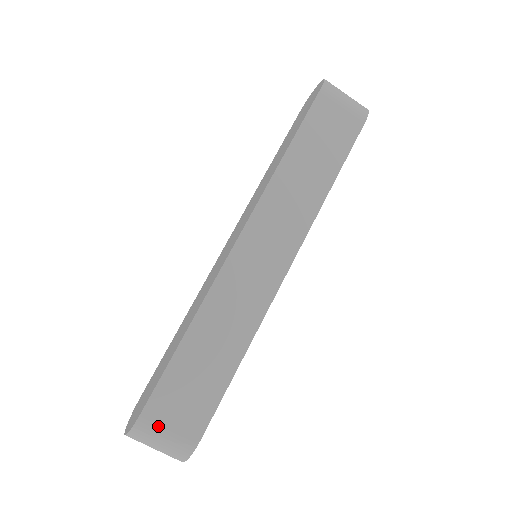
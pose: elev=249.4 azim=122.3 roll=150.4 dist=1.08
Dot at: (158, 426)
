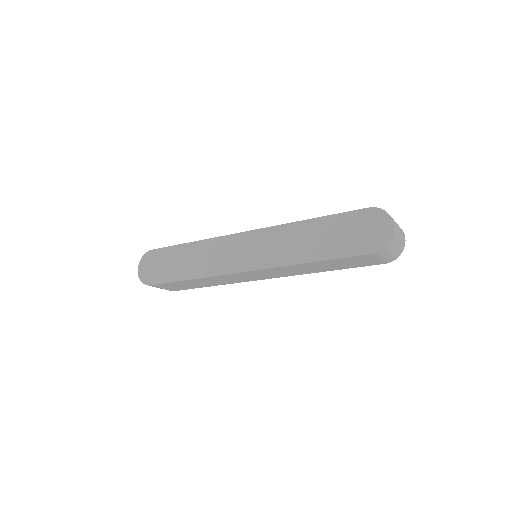
Dot at: (156, 287)
